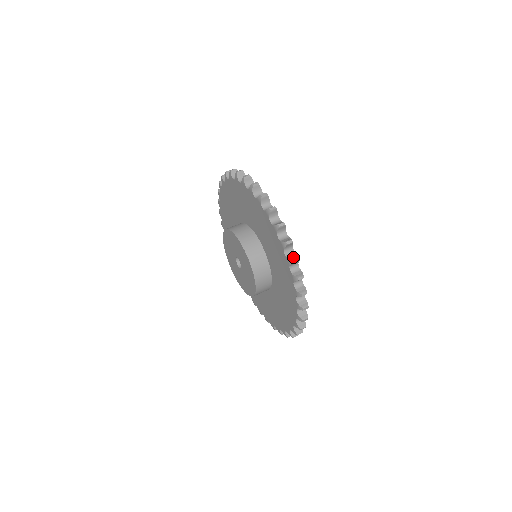
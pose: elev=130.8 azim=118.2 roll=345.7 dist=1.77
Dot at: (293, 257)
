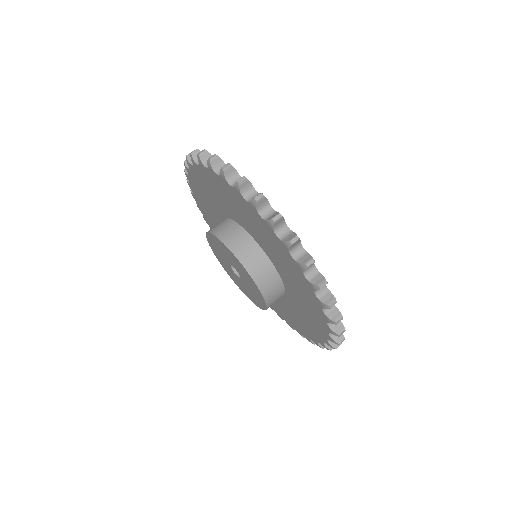
Dot at: (255, 197)
